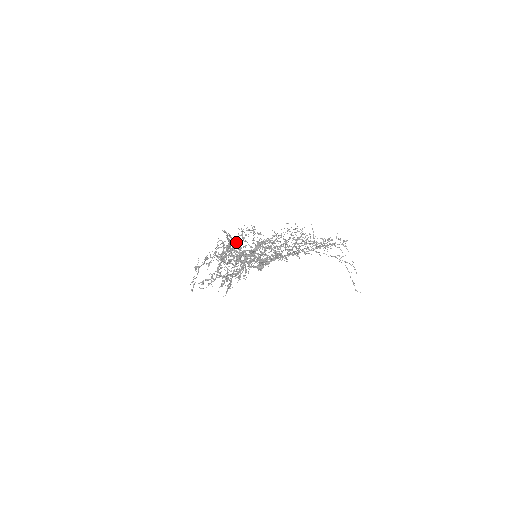
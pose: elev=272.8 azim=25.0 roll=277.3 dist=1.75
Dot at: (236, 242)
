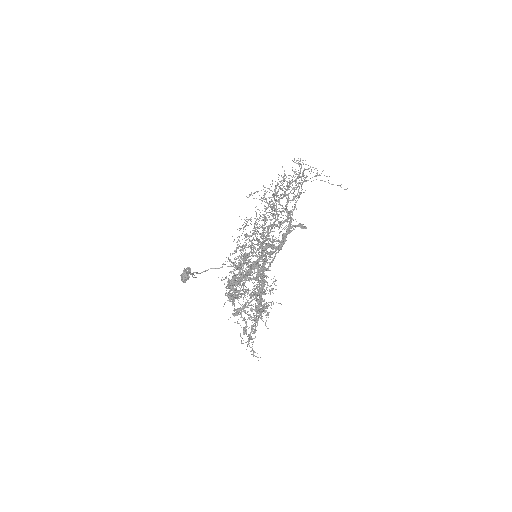
Dot at: occluded
